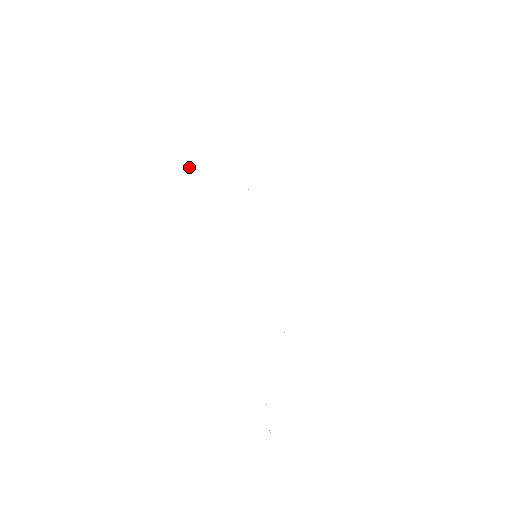
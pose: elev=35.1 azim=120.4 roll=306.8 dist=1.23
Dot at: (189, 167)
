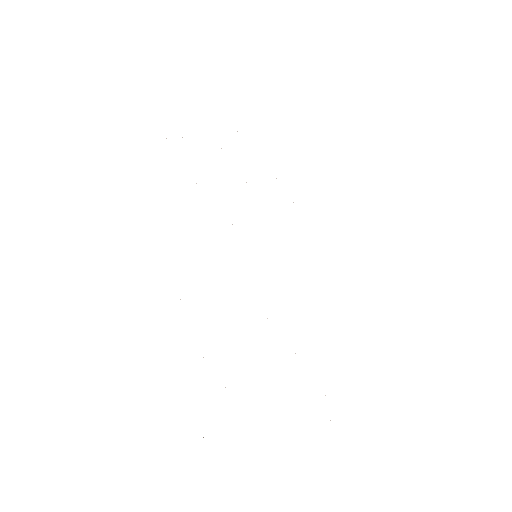
Dot at: occluded
